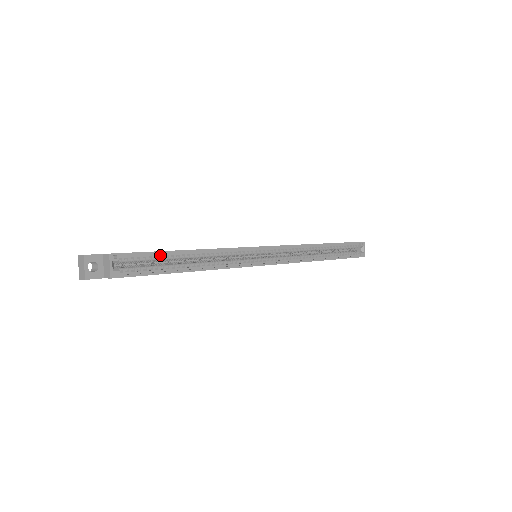
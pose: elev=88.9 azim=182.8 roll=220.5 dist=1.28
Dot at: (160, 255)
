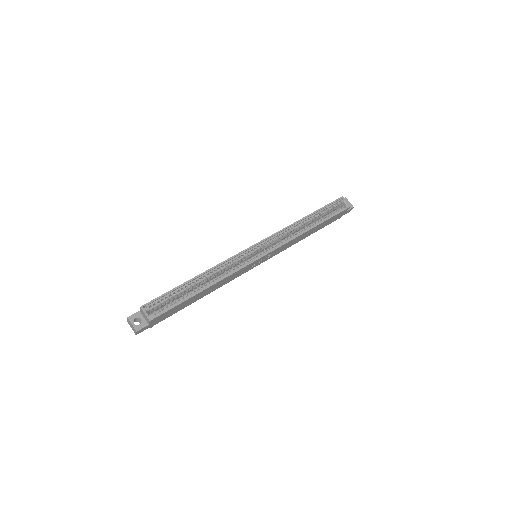
Dot at: (177, 291)
